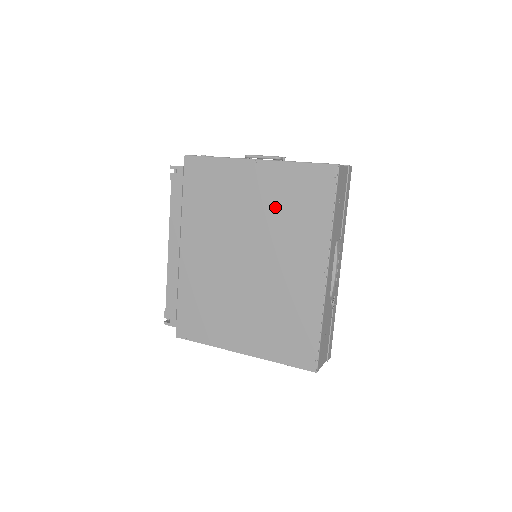
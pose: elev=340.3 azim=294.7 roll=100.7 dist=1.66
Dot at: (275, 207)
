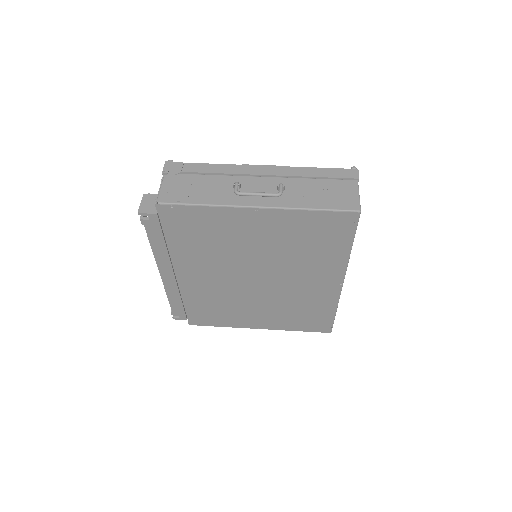
Dot at: (285, 244)
